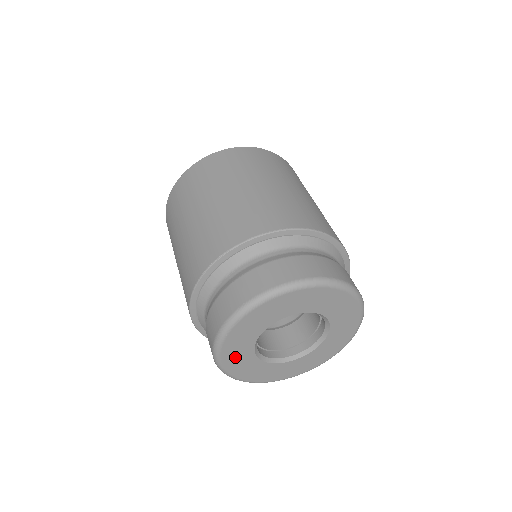
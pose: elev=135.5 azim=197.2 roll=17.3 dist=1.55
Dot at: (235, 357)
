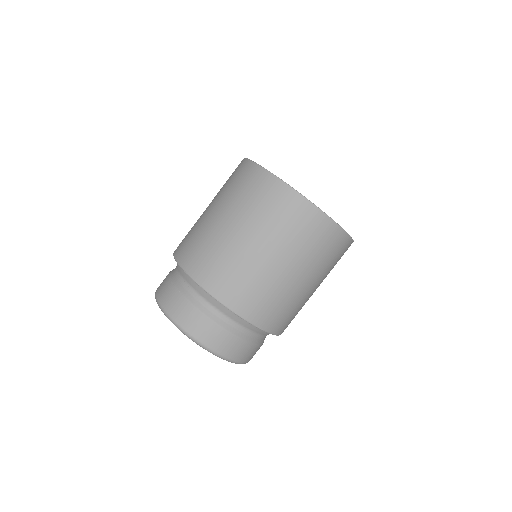
Dot at: occluded
